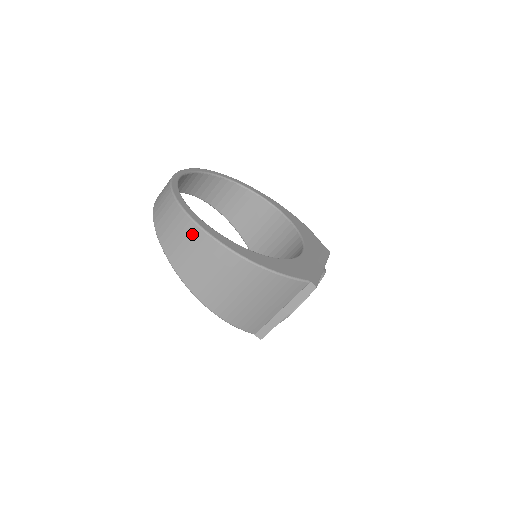
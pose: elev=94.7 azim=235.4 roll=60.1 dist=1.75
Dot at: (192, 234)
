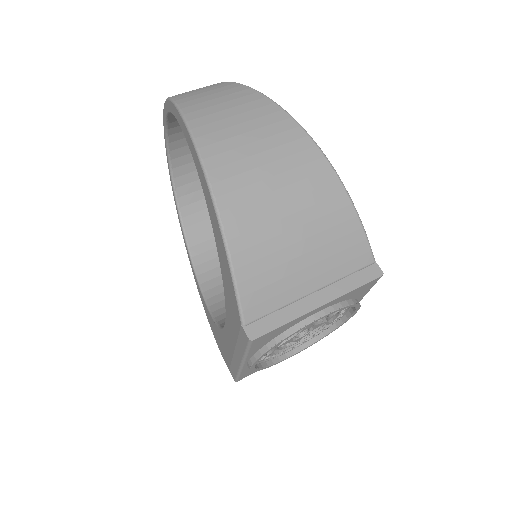
Dot at: (247, 98)
